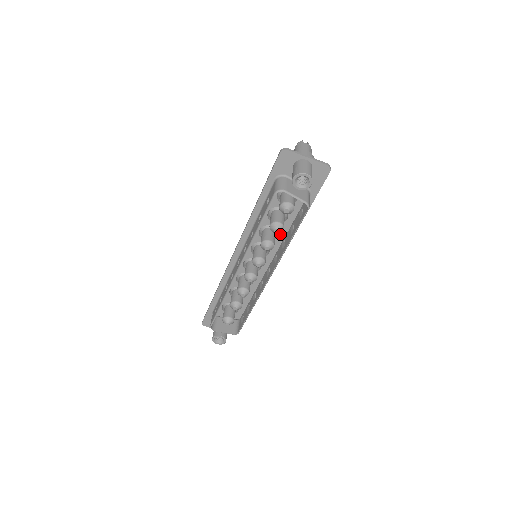
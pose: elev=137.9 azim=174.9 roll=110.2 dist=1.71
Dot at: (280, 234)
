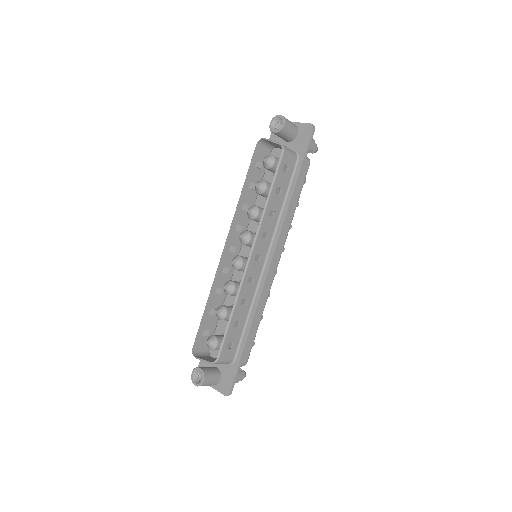
Dot at: occluded
